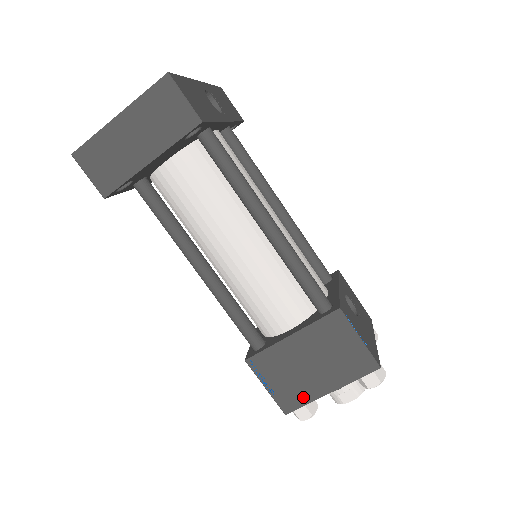
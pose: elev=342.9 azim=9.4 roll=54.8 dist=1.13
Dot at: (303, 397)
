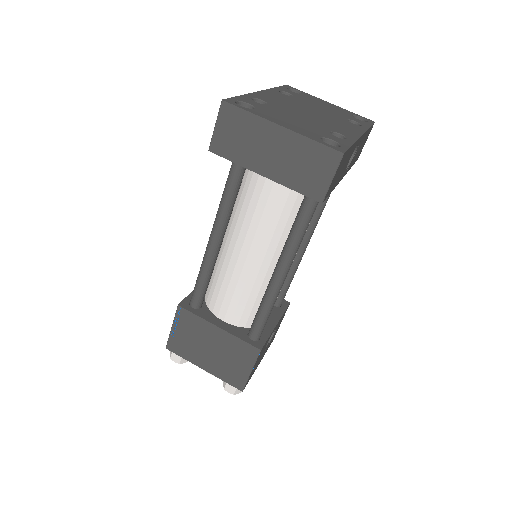
Dot at: (186, 354)
